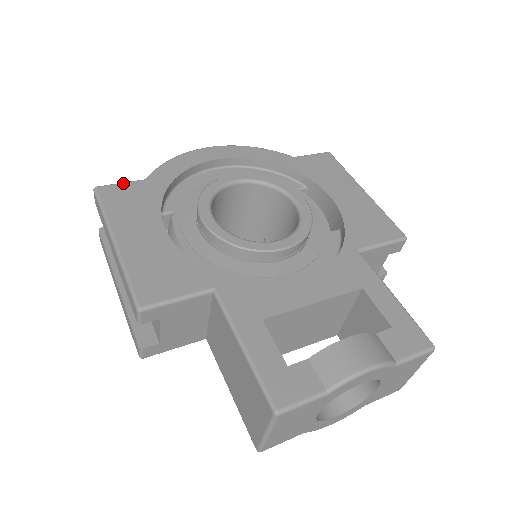
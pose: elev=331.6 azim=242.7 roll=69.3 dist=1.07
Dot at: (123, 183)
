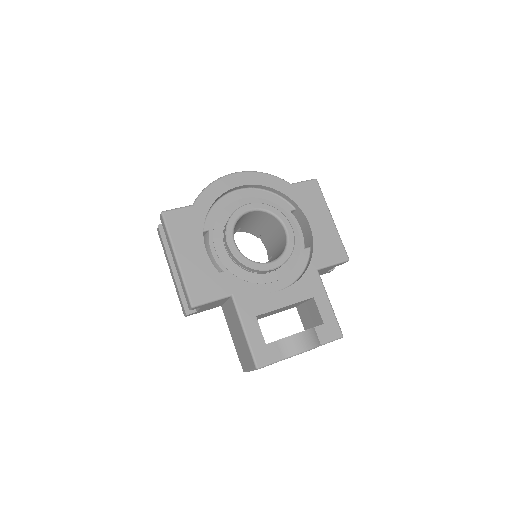
Dot at: (179, 209)
